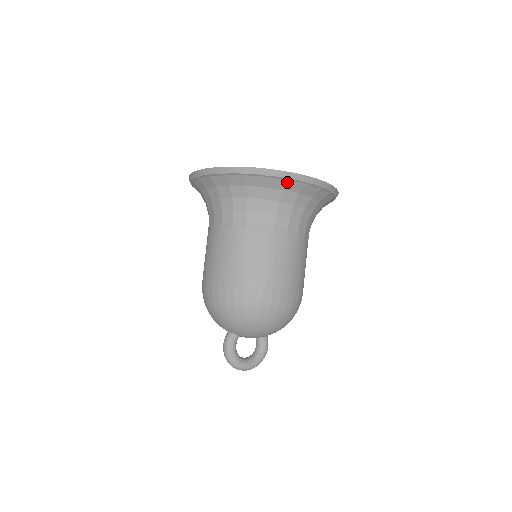
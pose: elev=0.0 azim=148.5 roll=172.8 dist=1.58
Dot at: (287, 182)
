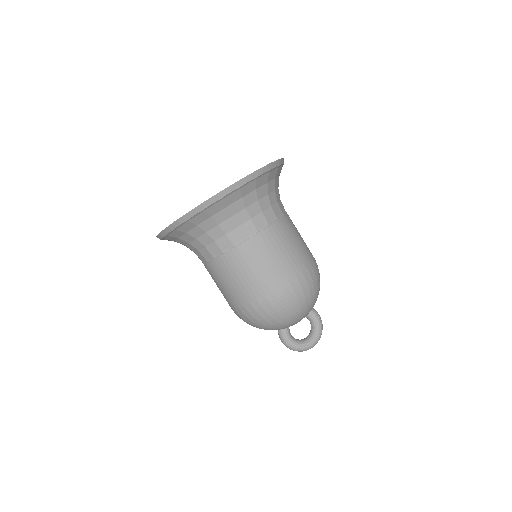
Dot at: (223, 201)
